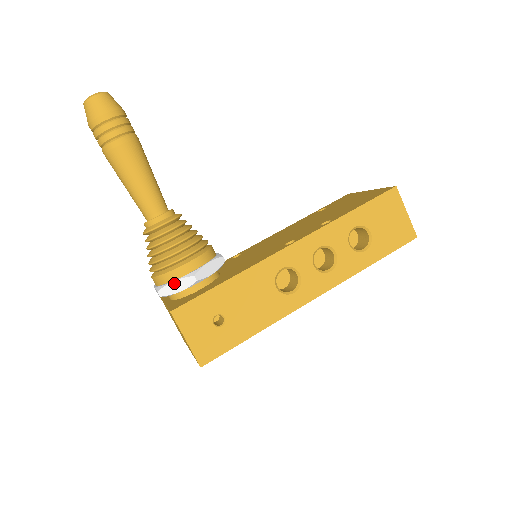
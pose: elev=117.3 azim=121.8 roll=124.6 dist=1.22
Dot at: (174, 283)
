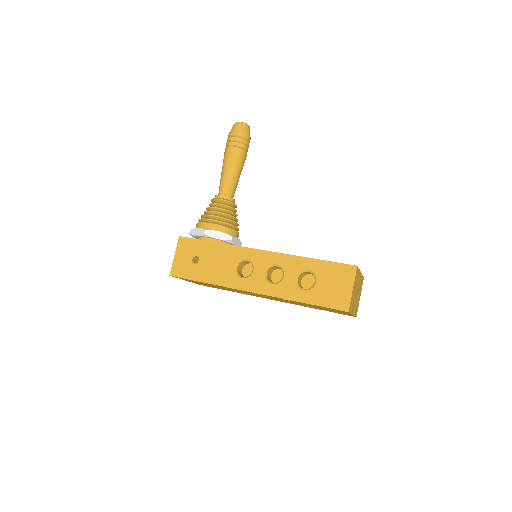
Dot at: (197, 229)
